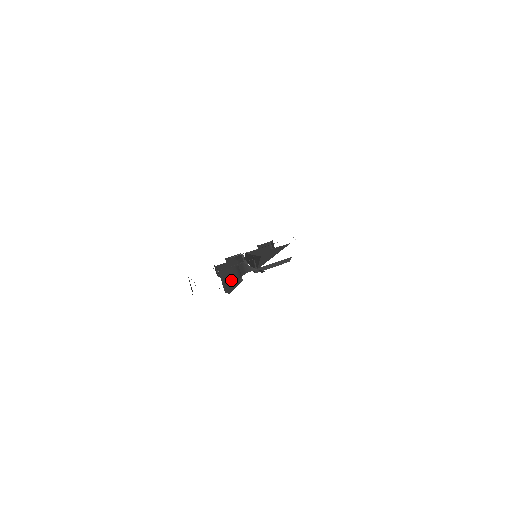
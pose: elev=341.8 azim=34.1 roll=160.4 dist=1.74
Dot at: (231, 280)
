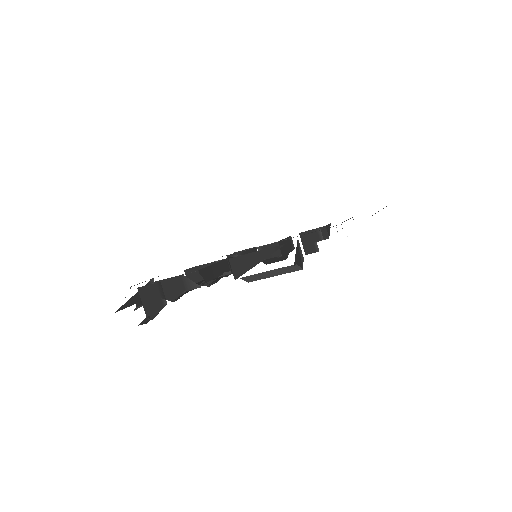
Dot at: (153, 301)
